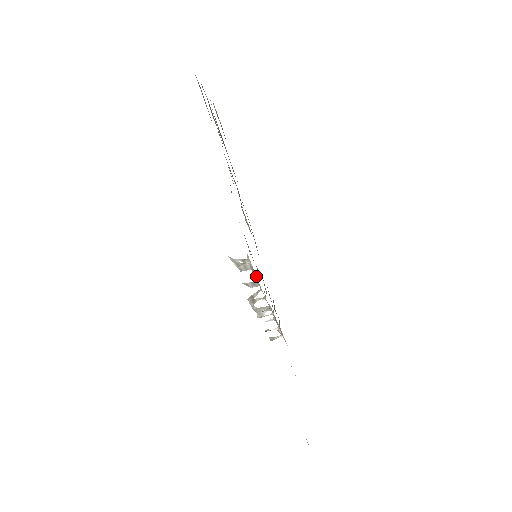
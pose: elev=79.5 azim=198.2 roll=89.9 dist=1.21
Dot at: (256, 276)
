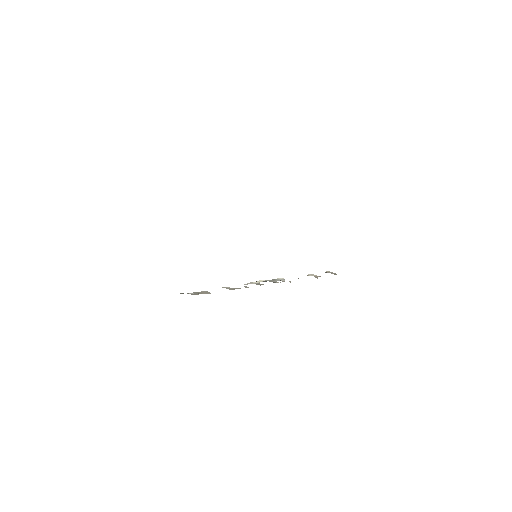
Dot at: occluded
